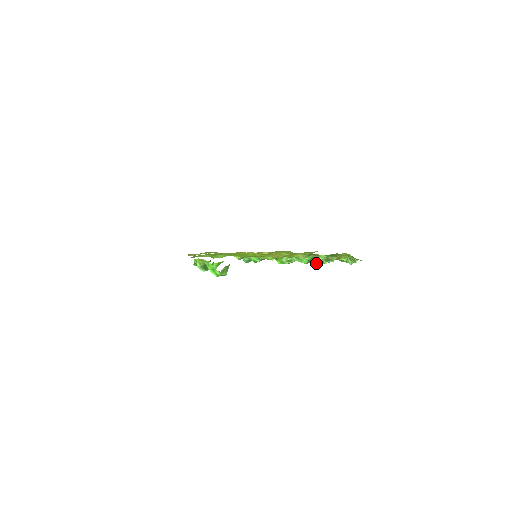
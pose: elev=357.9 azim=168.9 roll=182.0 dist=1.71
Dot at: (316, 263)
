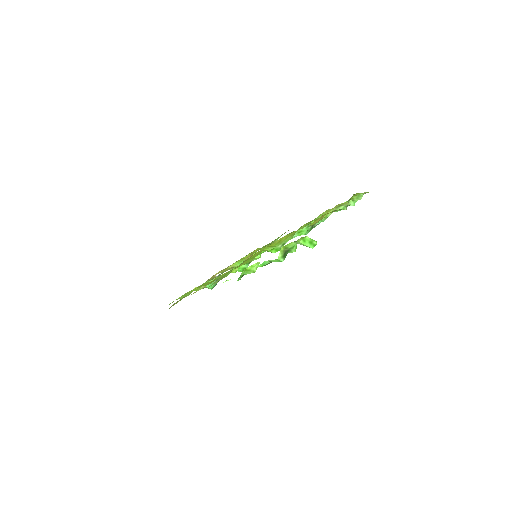
Dot at: (309, 231)
